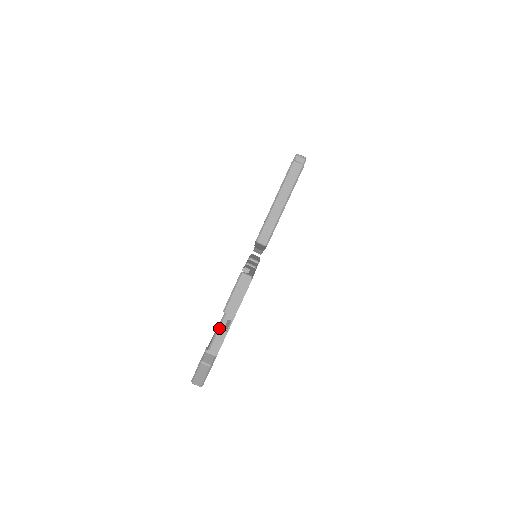
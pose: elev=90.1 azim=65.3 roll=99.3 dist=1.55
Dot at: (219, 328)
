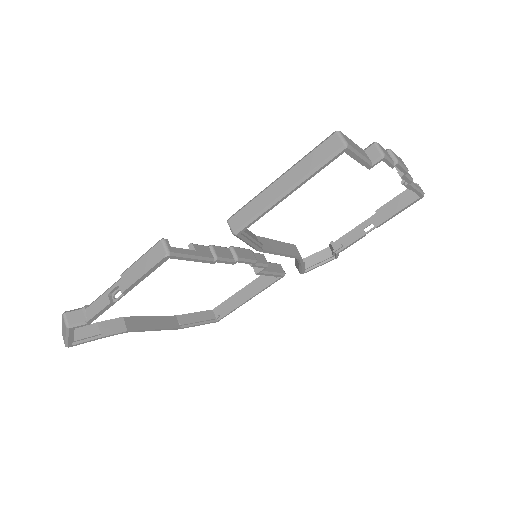
Dot at: (106, 291)
